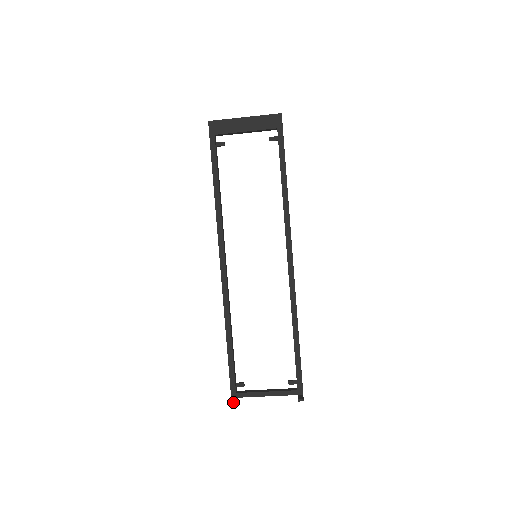
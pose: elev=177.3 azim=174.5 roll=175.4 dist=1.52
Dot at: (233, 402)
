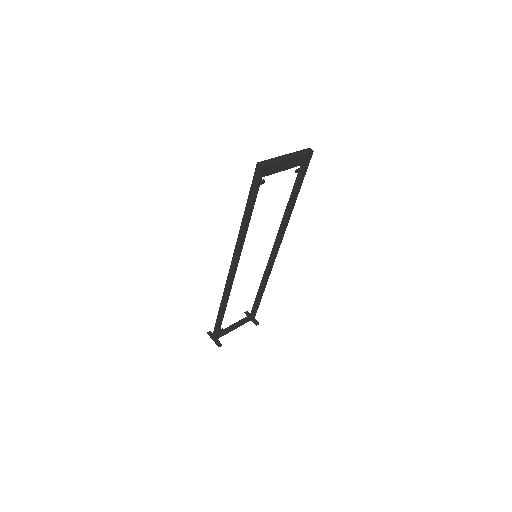
Dot at: (221, 345)
